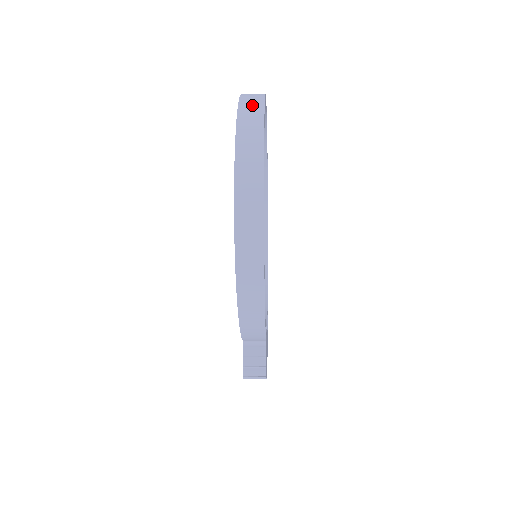
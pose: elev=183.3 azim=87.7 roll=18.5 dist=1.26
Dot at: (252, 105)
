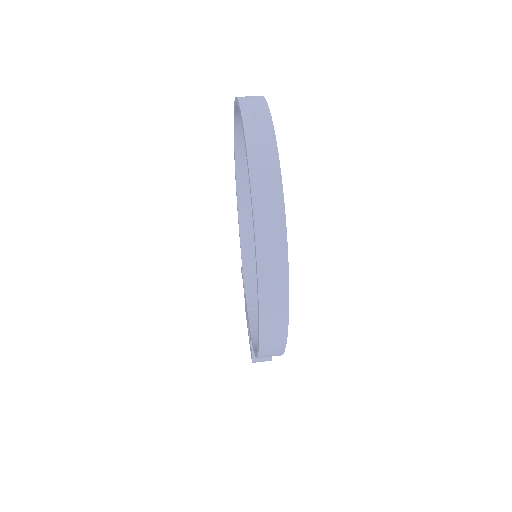
Dot at: (267, 177)
